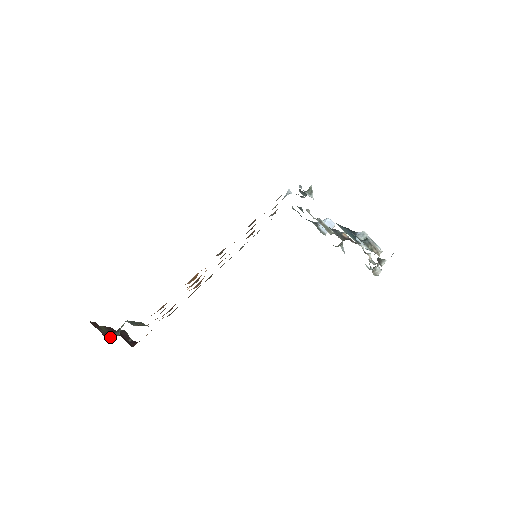
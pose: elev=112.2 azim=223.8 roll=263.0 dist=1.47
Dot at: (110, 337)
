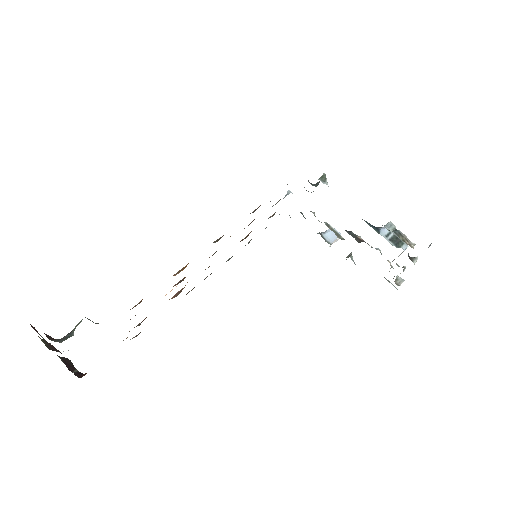
Dot at: (57, 340)
